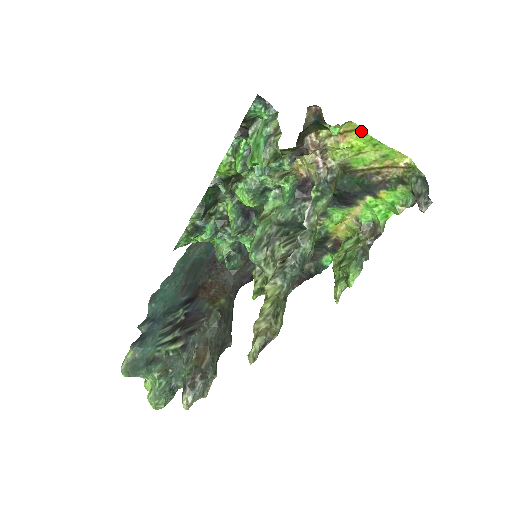
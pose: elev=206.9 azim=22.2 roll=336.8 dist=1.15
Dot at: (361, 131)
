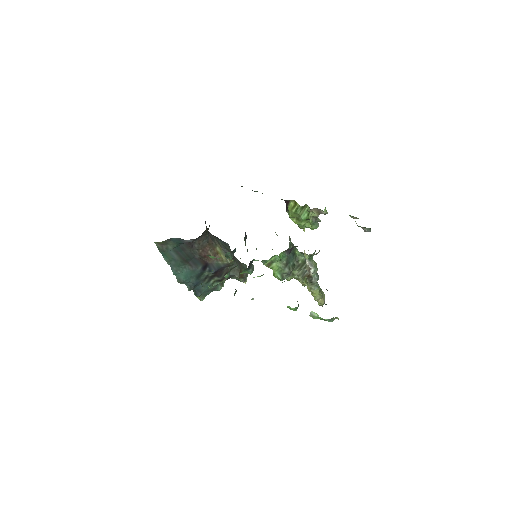
Dot at: occluded
